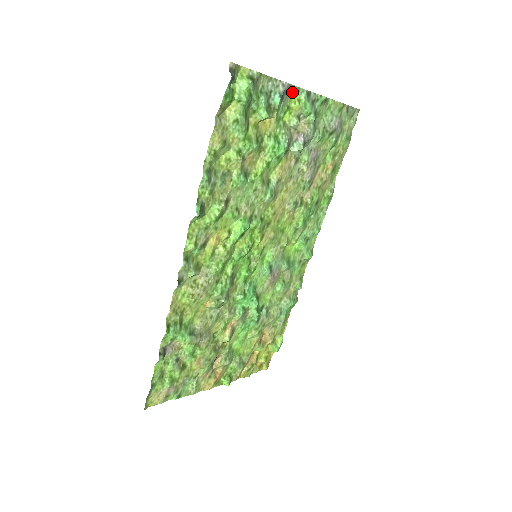
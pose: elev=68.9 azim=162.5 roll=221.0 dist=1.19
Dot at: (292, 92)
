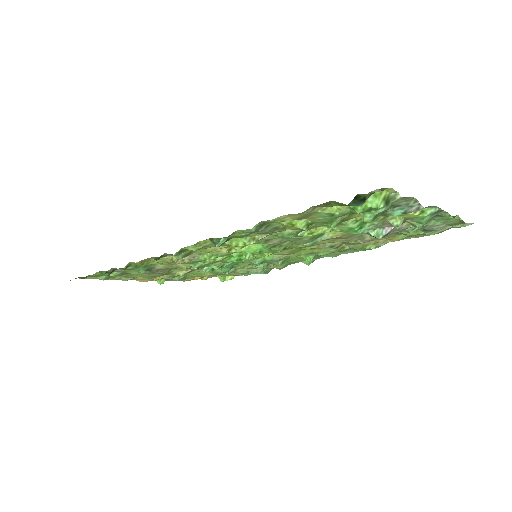
Dot at: occluded
